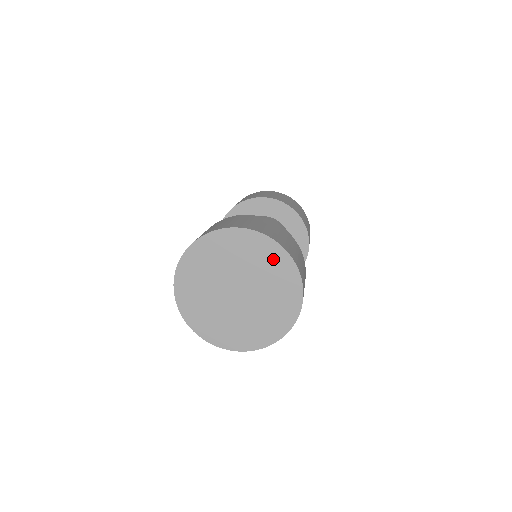
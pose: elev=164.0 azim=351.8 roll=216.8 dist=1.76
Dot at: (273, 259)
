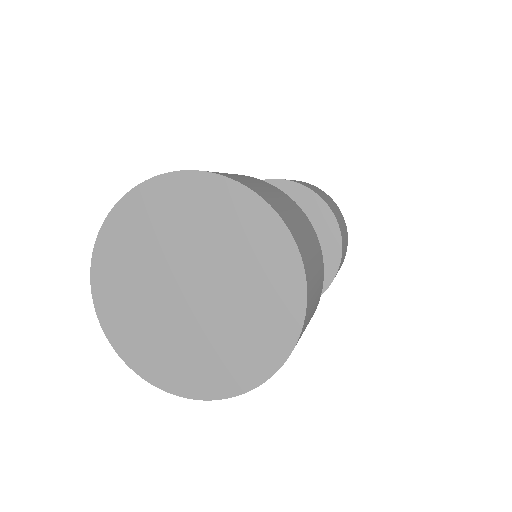
Dot at: (276, 273)
